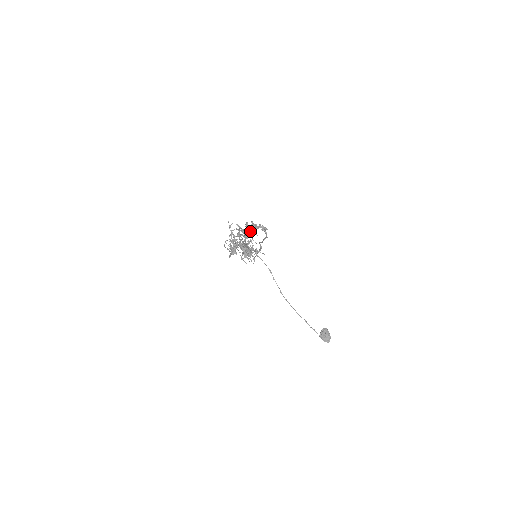
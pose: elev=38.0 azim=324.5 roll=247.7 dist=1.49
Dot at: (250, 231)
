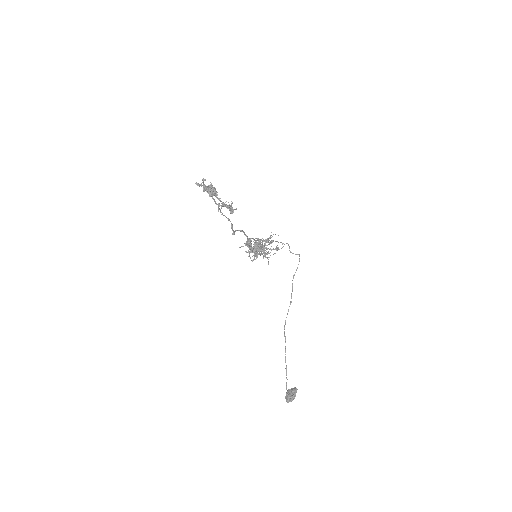
Dot at: (203, 187)
